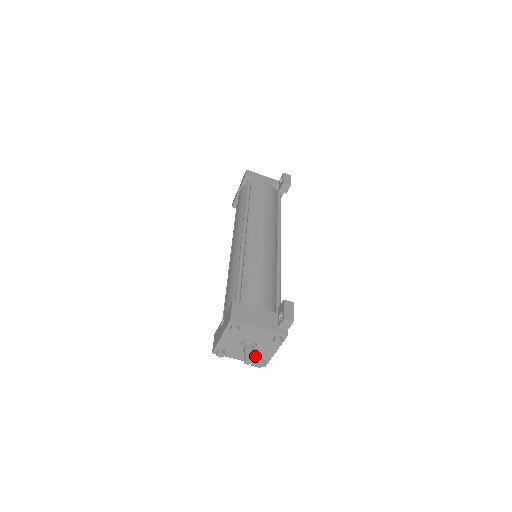
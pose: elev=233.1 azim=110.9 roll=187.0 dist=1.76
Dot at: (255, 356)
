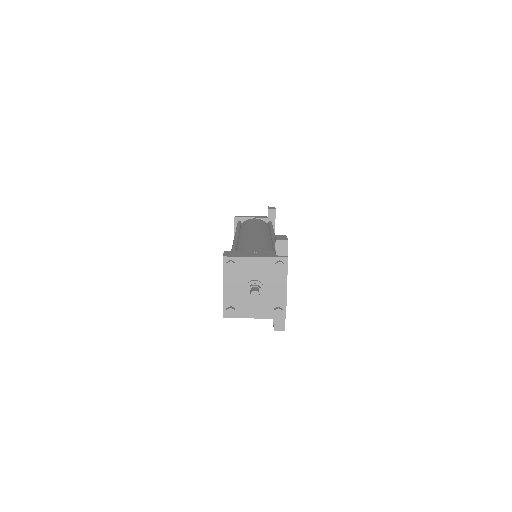
Dot at: (268, 305)
